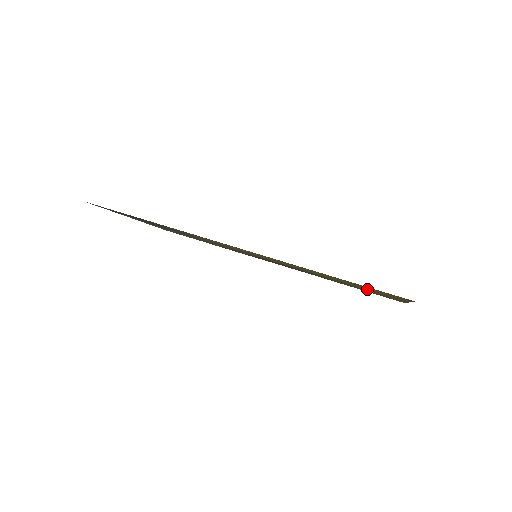
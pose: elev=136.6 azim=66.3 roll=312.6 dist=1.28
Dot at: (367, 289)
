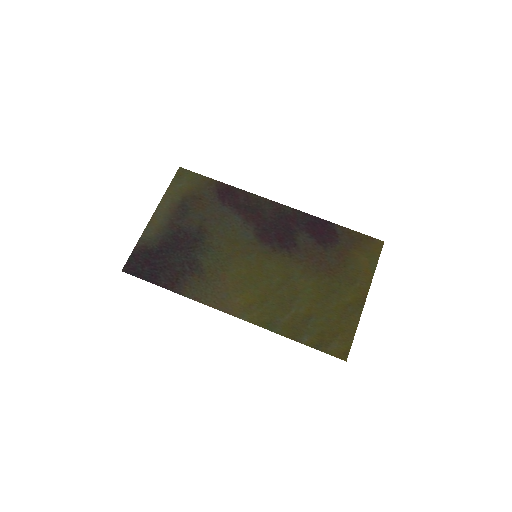
Dot at: (335, 296)
